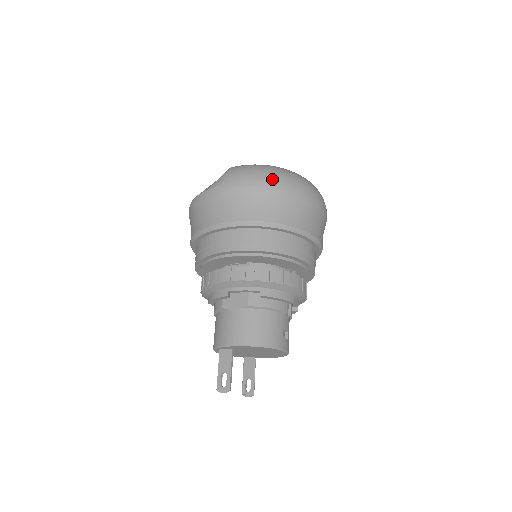
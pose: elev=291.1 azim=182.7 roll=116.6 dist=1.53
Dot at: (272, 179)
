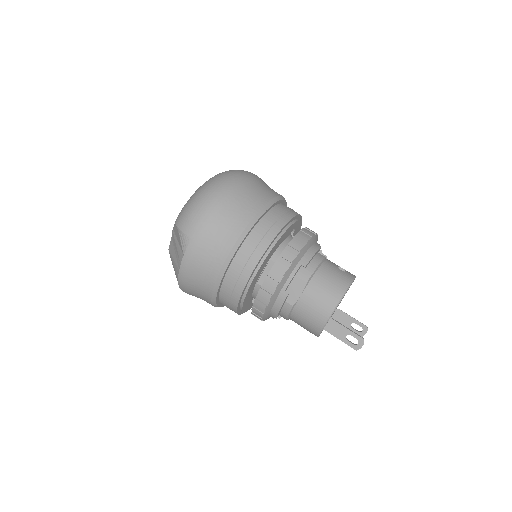
Dot at: (215, 195)
